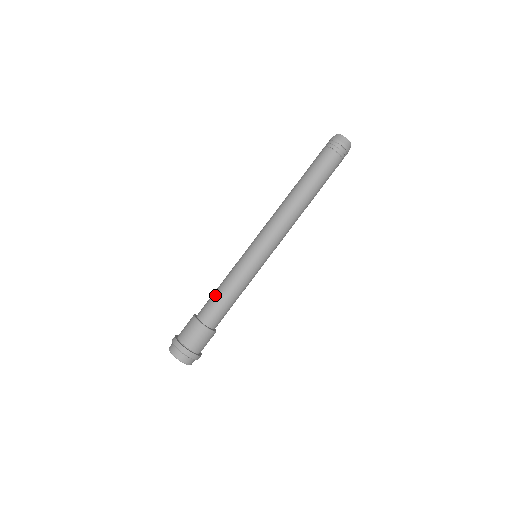
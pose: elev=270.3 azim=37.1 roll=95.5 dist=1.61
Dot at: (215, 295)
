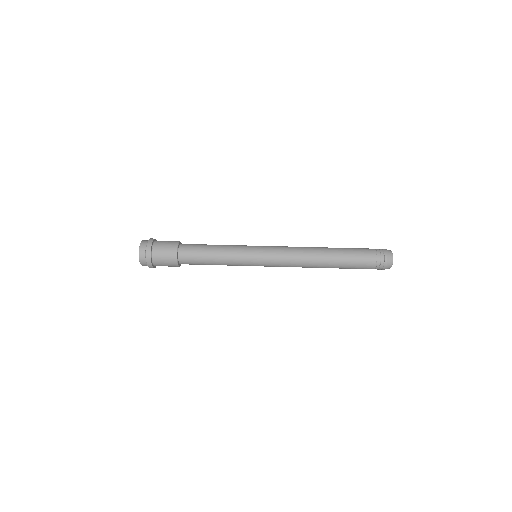
Dot at: occluded
